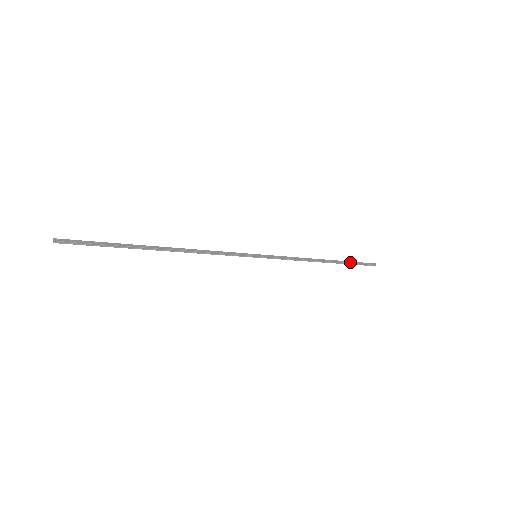
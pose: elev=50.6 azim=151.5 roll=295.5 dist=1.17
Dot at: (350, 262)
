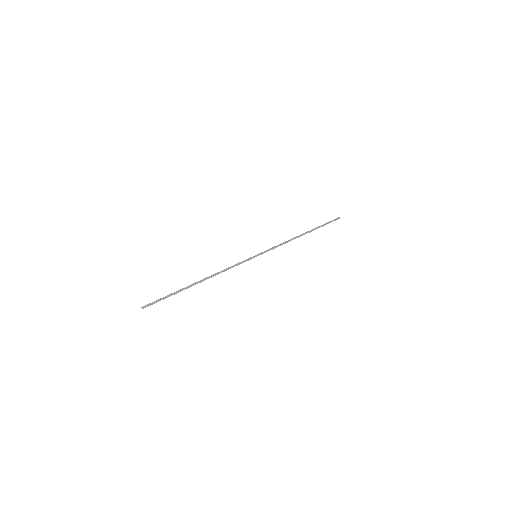
Dot at: (320, 226)
